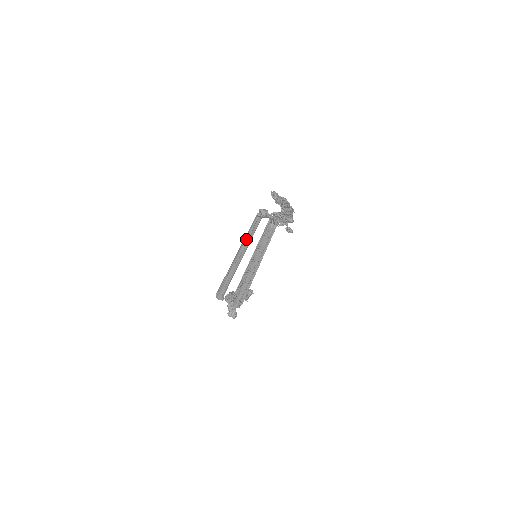
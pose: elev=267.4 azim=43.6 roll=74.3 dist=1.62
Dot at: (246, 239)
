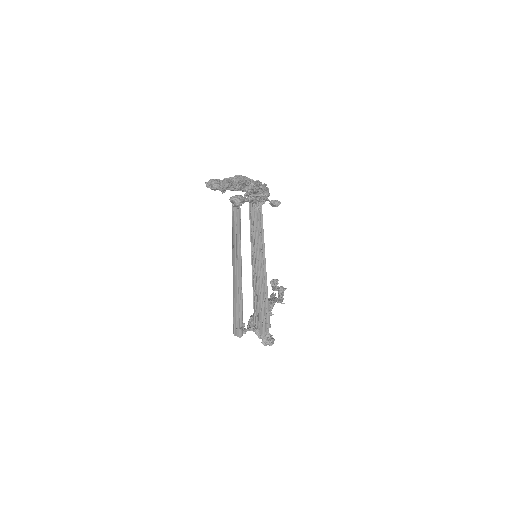
Dot at: (235, 242)
